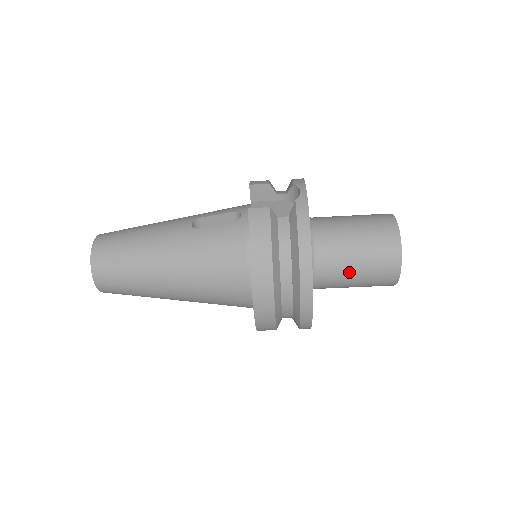
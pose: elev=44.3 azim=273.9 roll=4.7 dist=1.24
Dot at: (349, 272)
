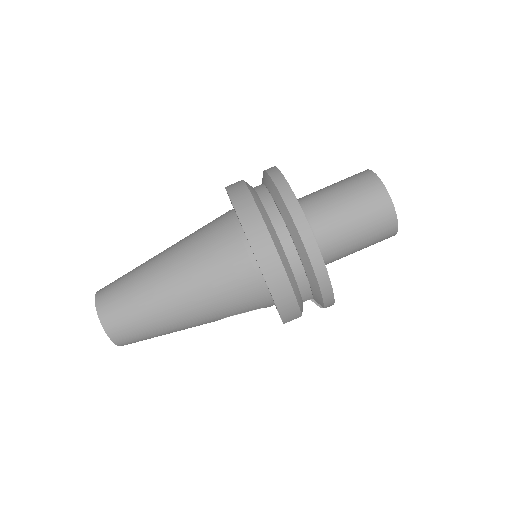
Dot at: (339, 209)
